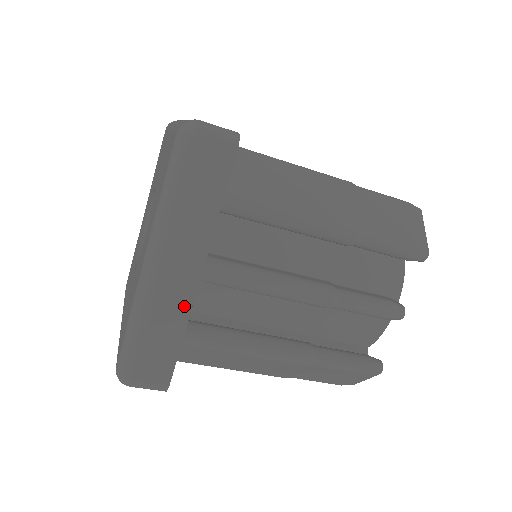
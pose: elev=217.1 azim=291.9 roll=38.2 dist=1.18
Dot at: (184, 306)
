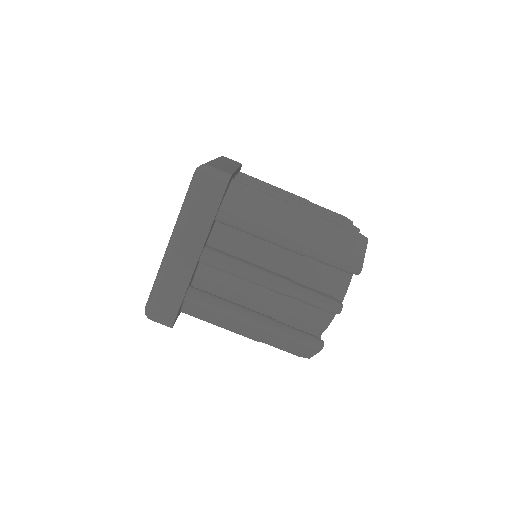
Dot at: (187, 275)
